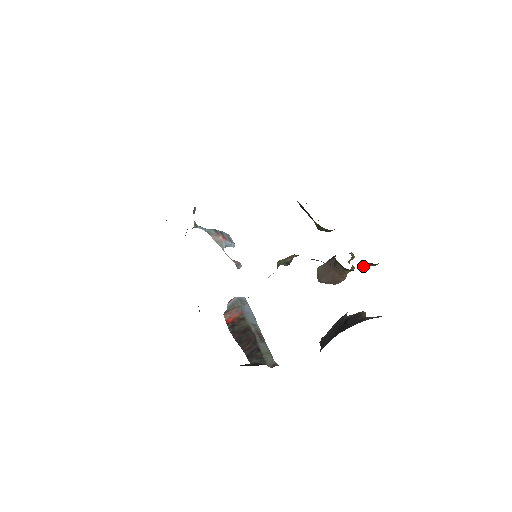
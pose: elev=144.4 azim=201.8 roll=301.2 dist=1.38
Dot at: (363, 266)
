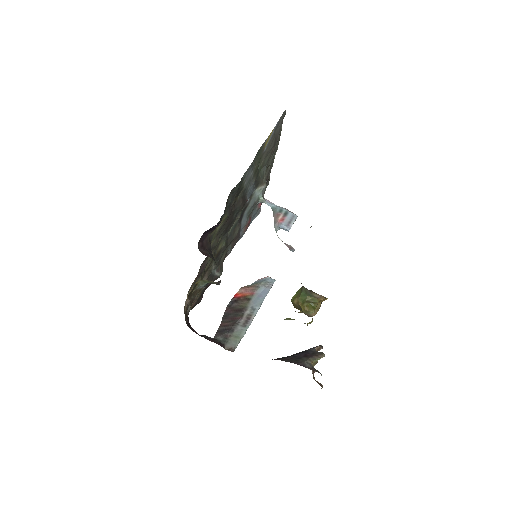
Dot at: (286, 318)
